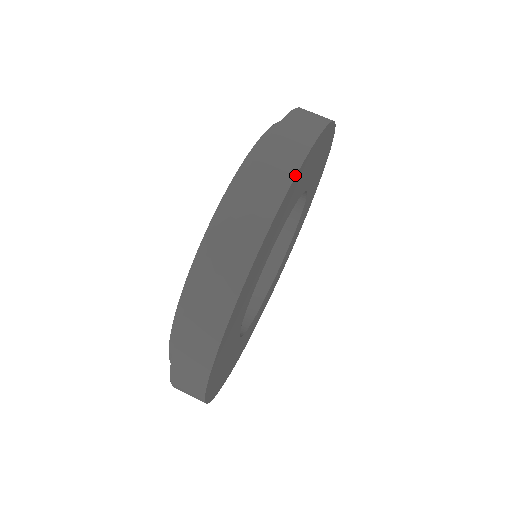
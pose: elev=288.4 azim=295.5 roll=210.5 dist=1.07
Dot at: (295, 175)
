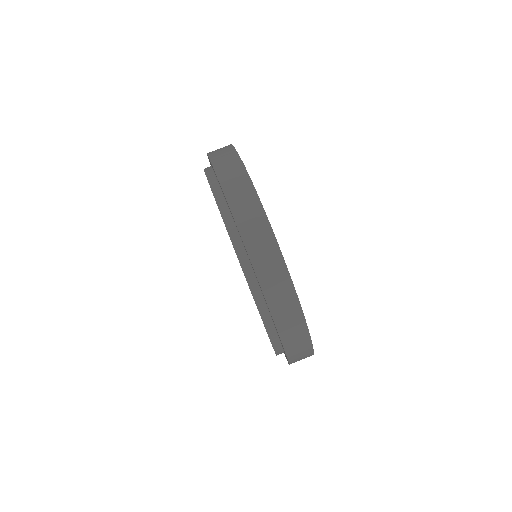
Dot at: (249, 177)
